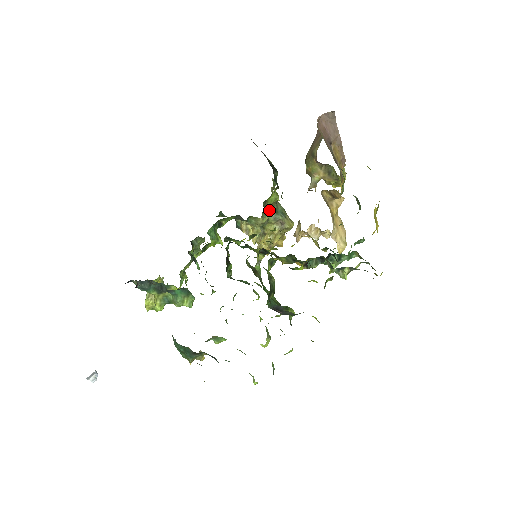
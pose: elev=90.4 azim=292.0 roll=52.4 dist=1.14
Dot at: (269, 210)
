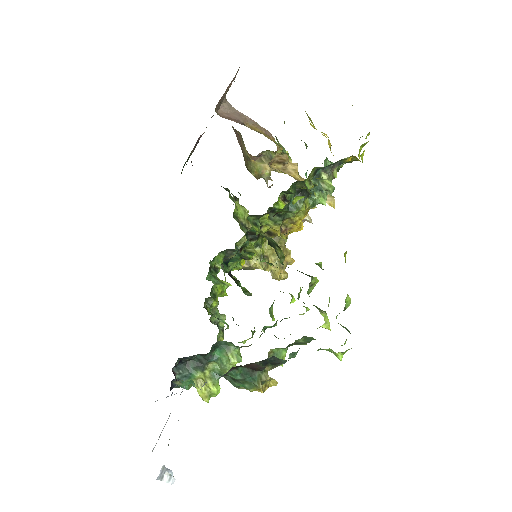
Dot at: (249, 229)
